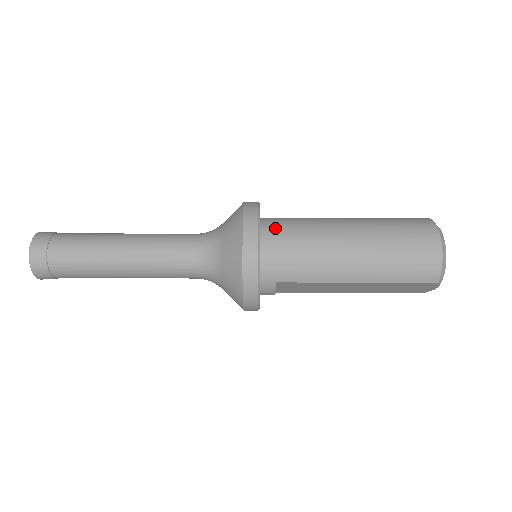
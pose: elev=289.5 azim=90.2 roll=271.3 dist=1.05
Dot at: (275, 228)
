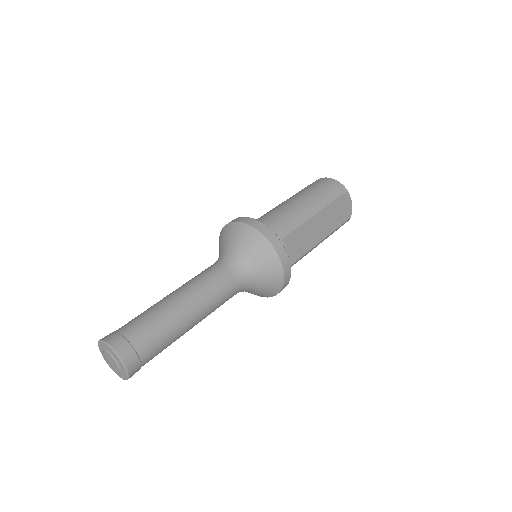
Dot at: occluded
